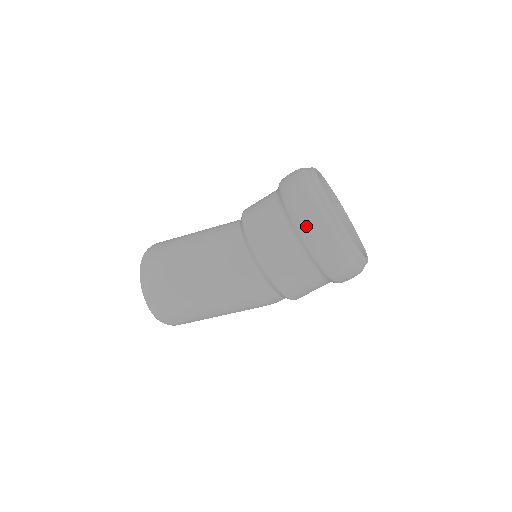
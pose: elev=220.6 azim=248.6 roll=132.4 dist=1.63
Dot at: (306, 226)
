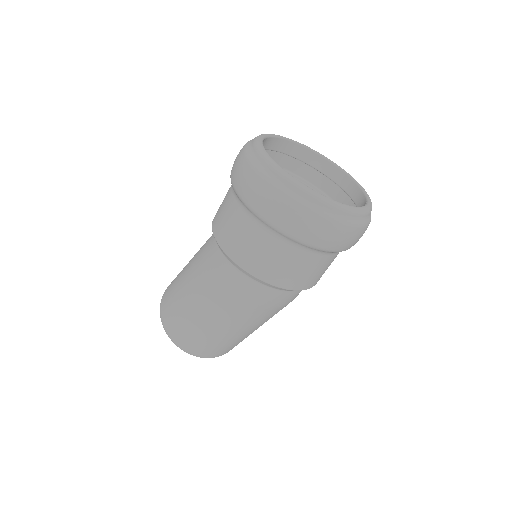
Dot at: (237, 178)
